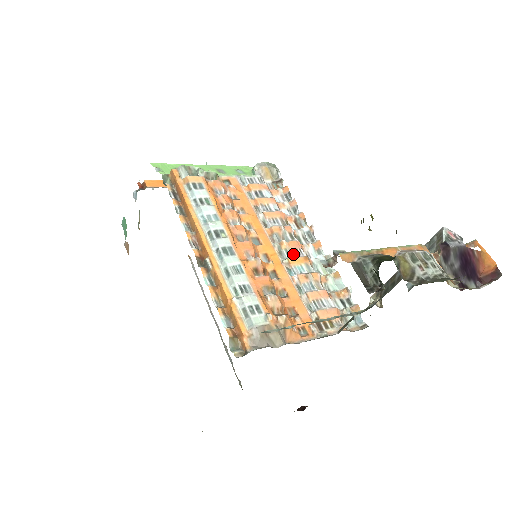
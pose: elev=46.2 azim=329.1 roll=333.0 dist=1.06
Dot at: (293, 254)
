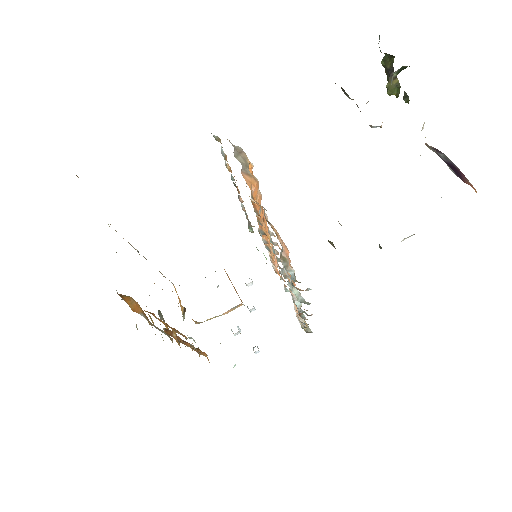
Dot at: occluded
